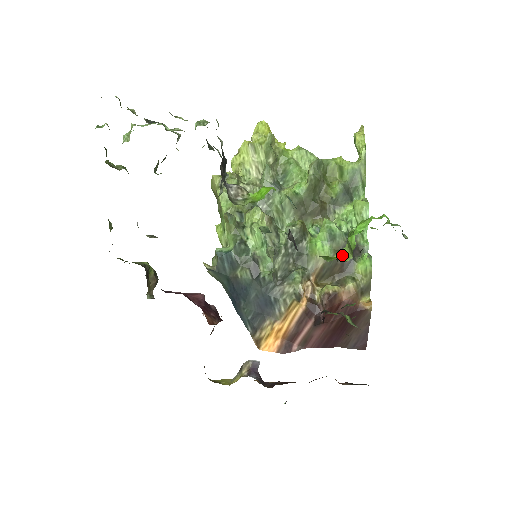
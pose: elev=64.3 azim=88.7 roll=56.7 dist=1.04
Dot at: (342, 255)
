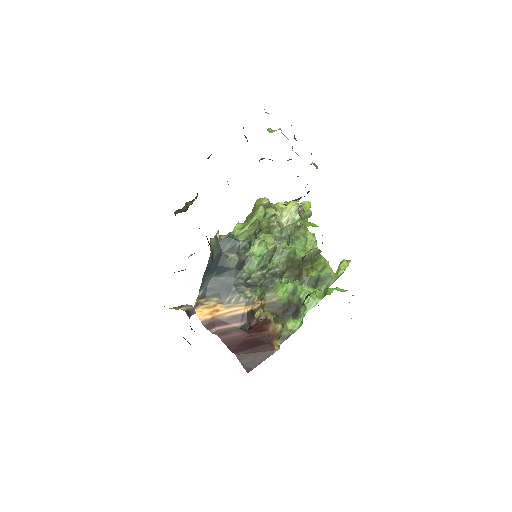
Dot at: (316, 294)
